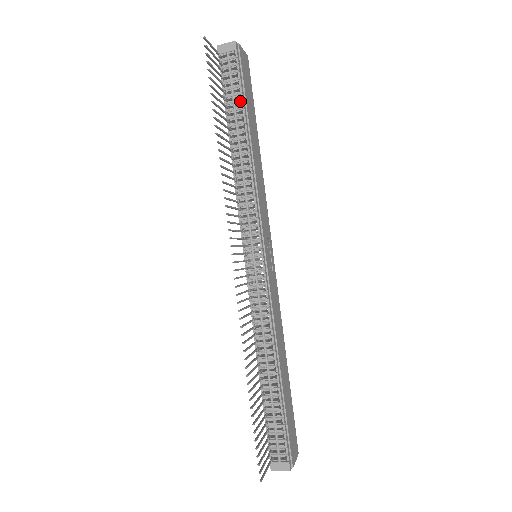
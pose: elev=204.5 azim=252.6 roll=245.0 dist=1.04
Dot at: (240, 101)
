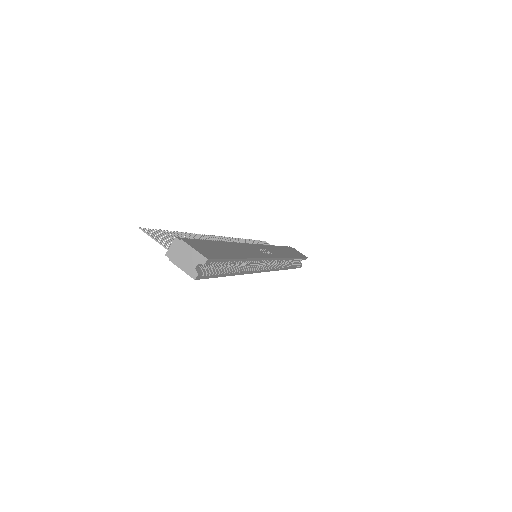
Dot at: occluded
